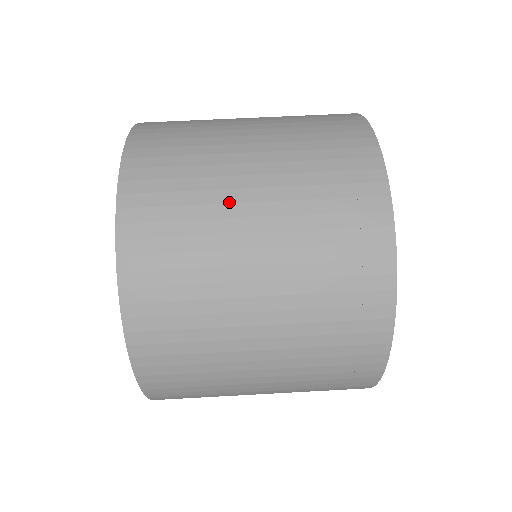
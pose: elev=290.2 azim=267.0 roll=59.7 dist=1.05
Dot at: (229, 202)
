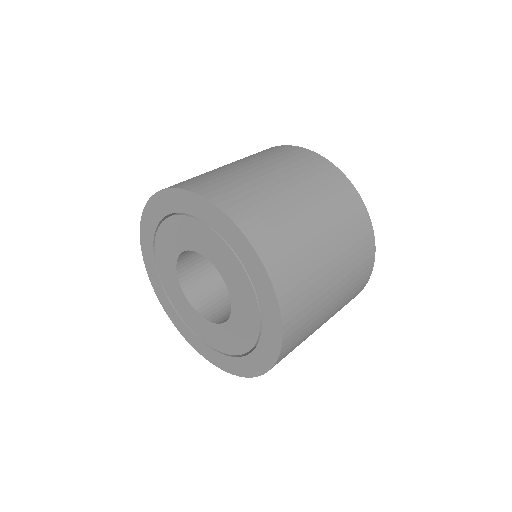
Dot at: (291, 206)
